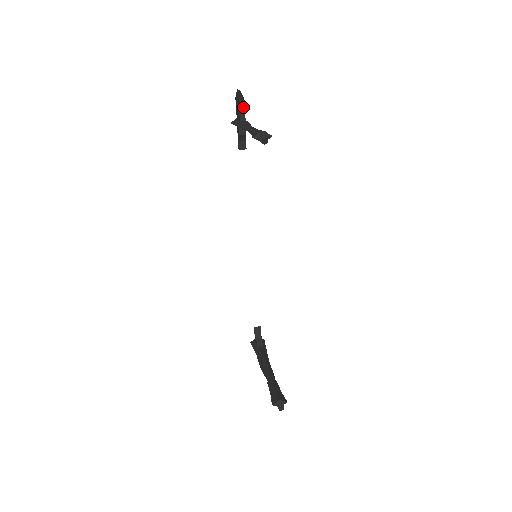
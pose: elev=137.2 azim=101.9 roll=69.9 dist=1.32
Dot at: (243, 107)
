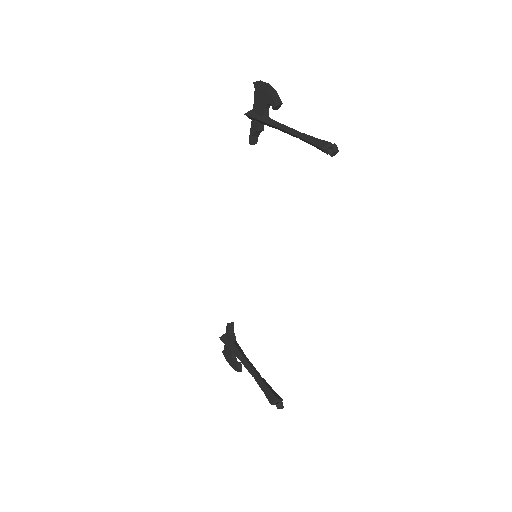
Dot at: (278, 104)
